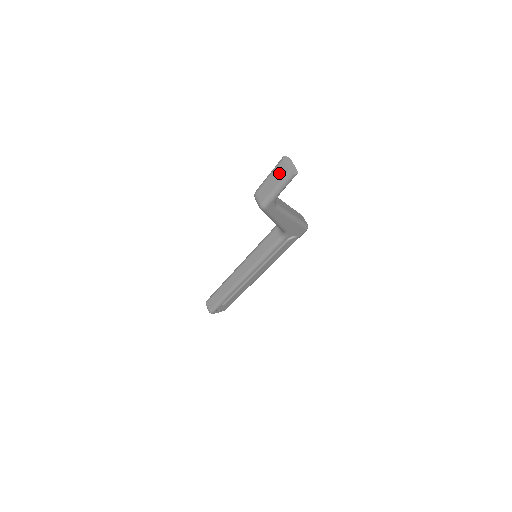
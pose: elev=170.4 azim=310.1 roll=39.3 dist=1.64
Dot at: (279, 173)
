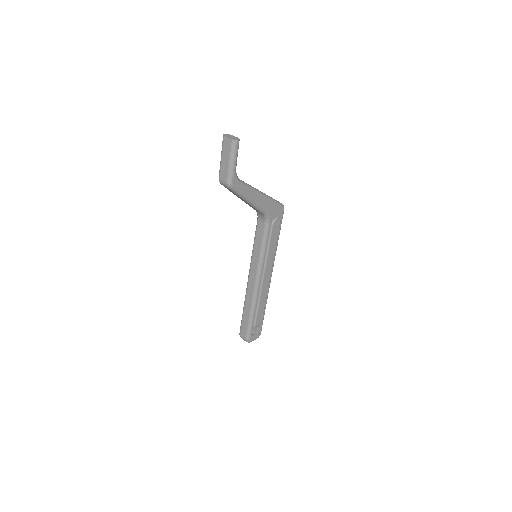
Dot at: (226, 147)
